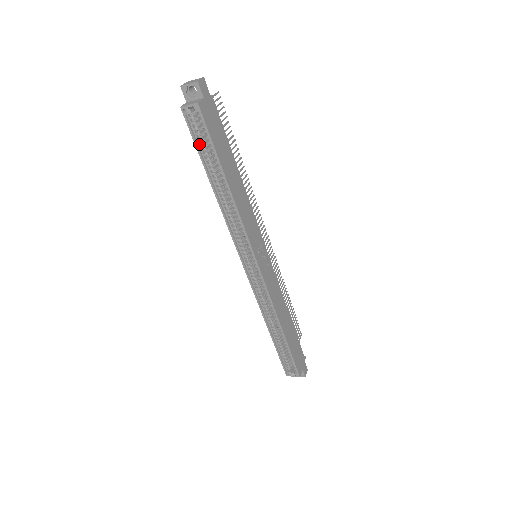
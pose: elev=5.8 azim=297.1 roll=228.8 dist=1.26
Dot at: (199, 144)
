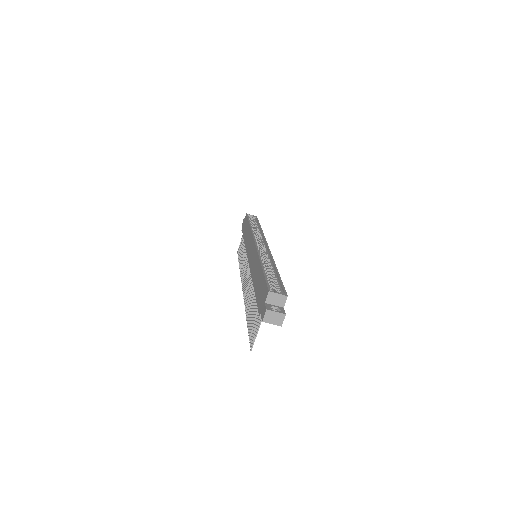
Dot at: occluded
